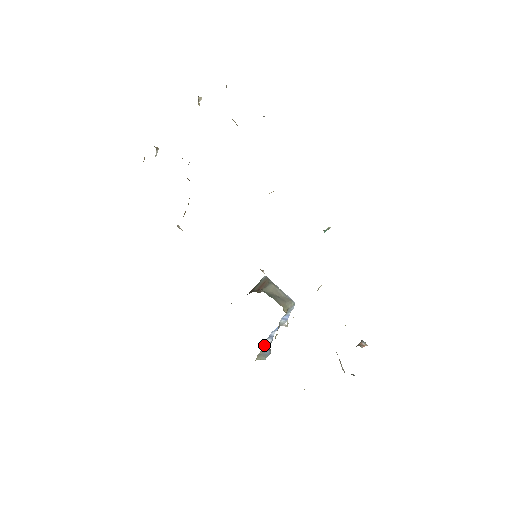
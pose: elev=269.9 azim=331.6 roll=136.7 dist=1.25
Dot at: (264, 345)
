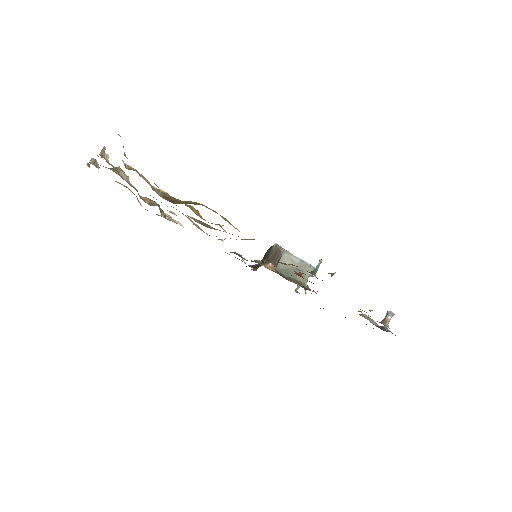
Dot at: (298, 287)
